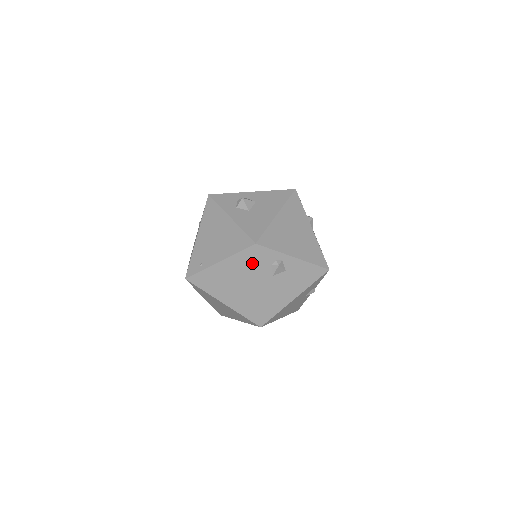
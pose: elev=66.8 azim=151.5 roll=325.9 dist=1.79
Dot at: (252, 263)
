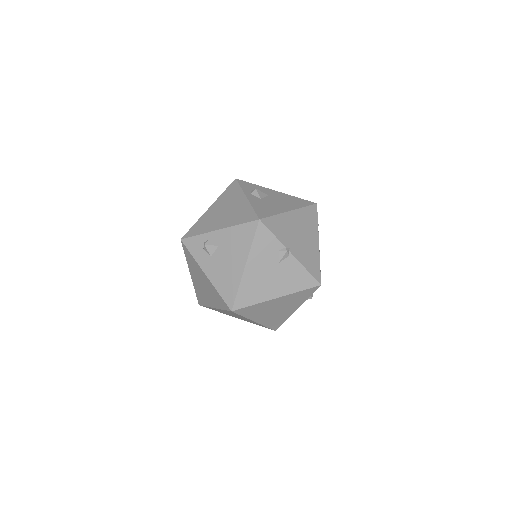
Dot at: (191, 257)
